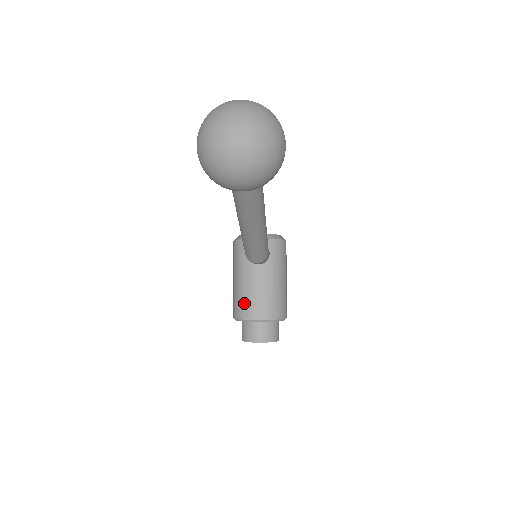
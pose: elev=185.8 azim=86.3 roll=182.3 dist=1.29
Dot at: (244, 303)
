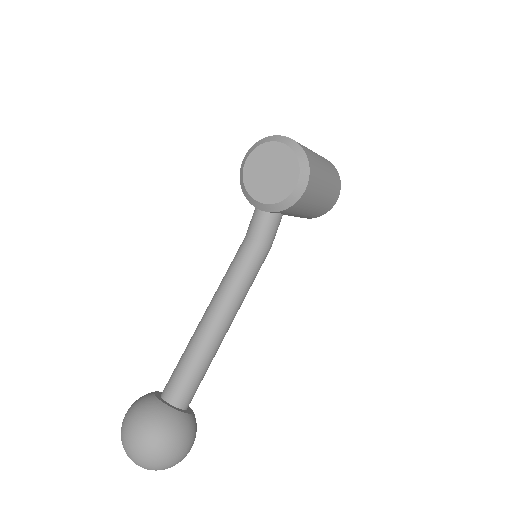
Dot at: occluded
